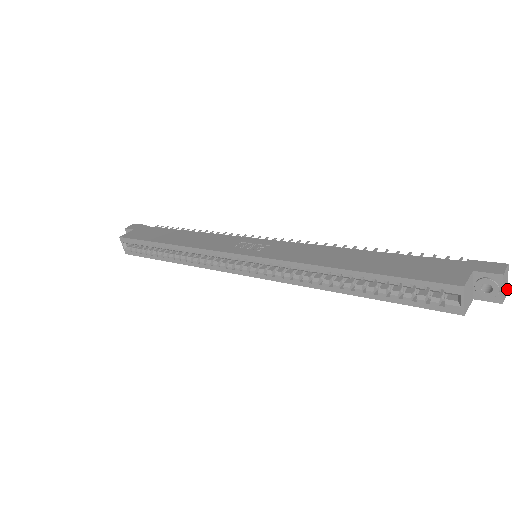
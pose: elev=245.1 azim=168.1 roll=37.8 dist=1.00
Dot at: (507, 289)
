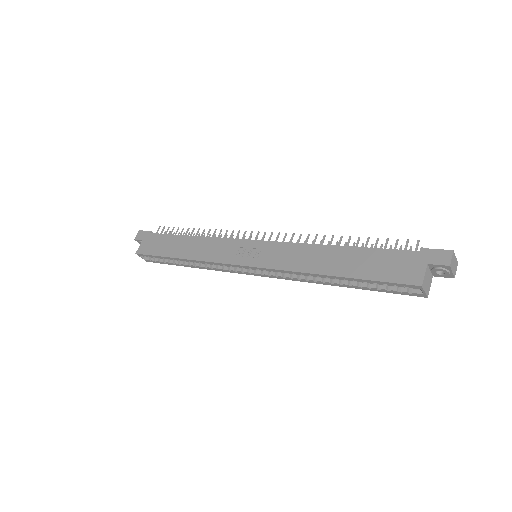
Dot at: (457, 262)
